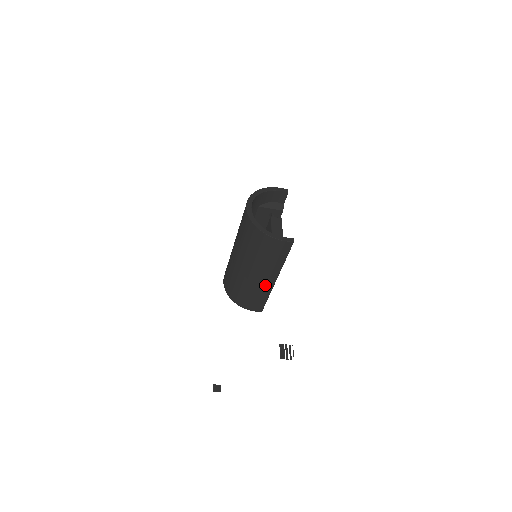
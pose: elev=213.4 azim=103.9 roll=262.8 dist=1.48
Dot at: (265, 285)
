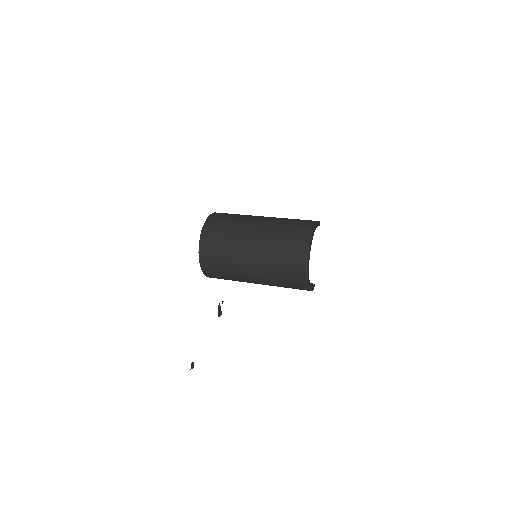
Dot at: occluded
